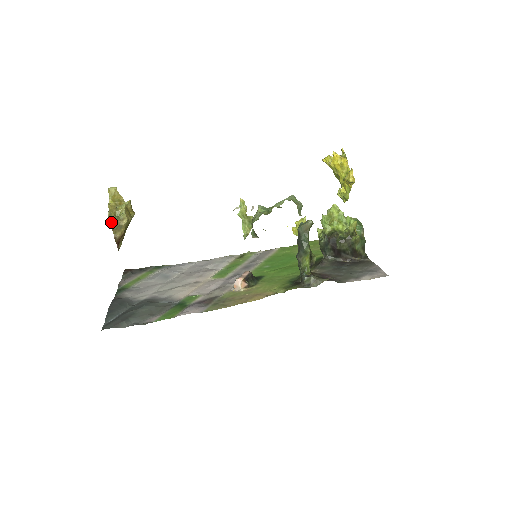
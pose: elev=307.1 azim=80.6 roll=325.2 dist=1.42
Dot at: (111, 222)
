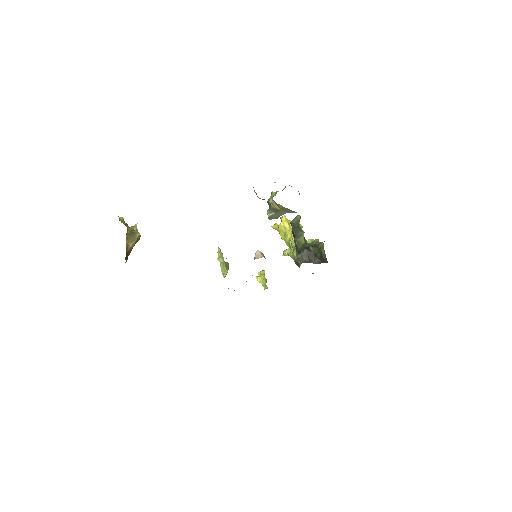
Dot at: (127, 232)
